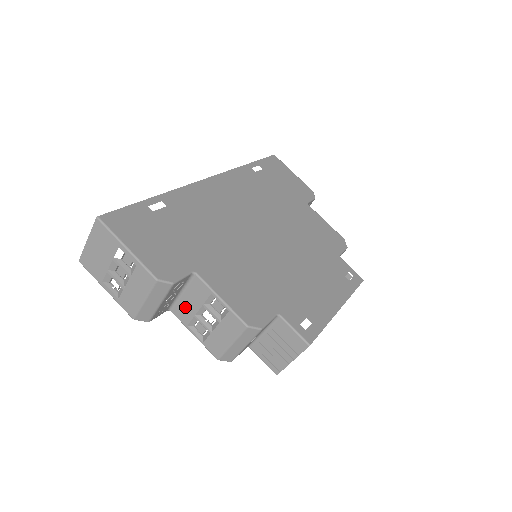
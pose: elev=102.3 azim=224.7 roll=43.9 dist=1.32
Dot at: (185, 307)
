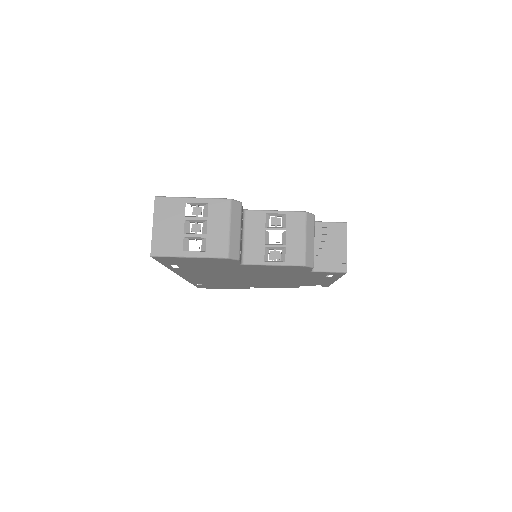
Dot at: (253, 246)
